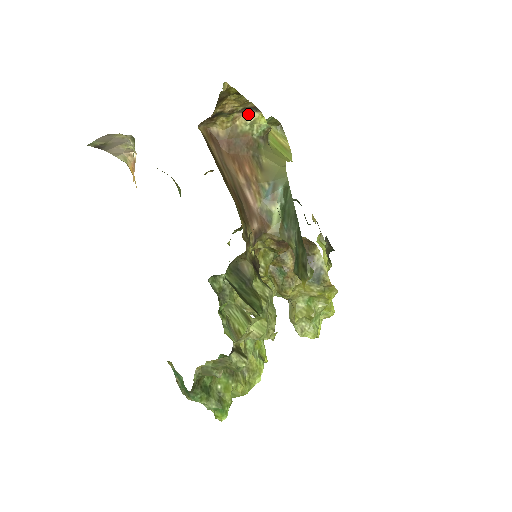
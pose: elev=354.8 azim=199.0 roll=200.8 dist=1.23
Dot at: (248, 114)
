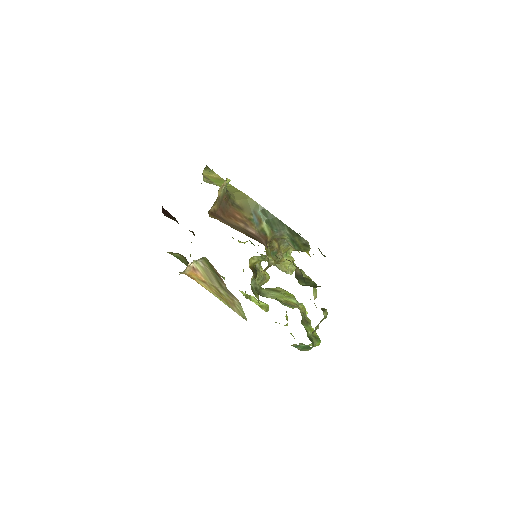
Dot at: (223, 185)
